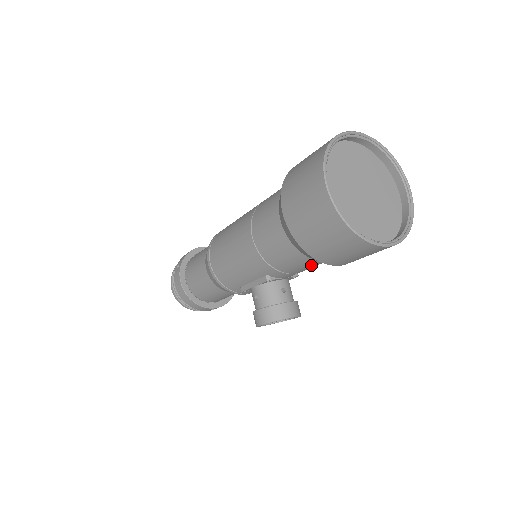
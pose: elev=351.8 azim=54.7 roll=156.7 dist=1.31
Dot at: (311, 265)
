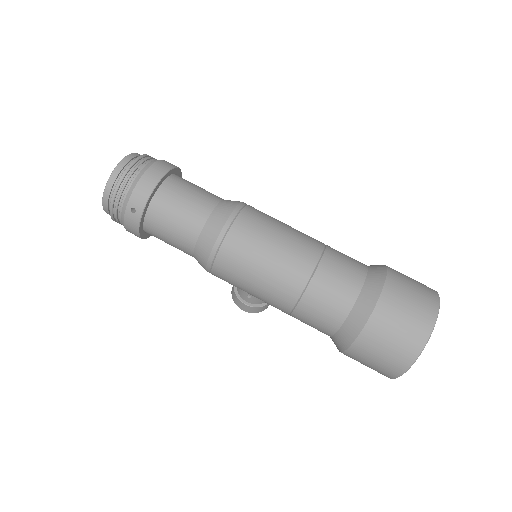
Dot at: occluded
